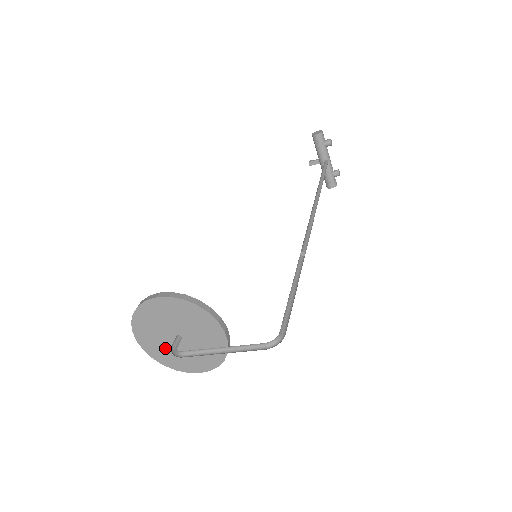
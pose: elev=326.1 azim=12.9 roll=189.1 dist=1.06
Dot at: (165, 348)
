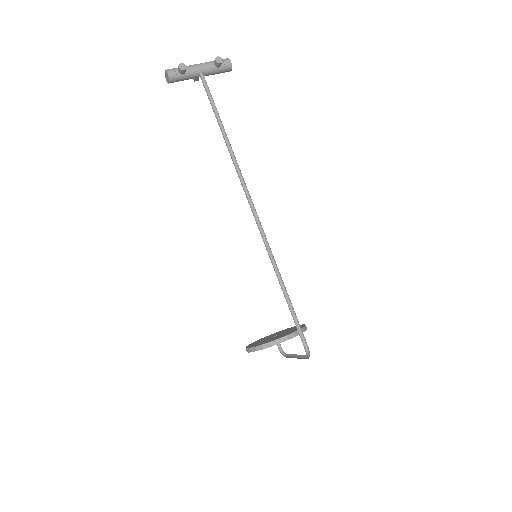
Dot at: occluded
